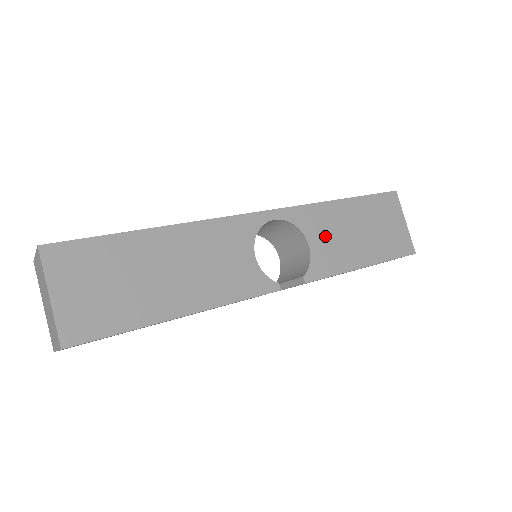
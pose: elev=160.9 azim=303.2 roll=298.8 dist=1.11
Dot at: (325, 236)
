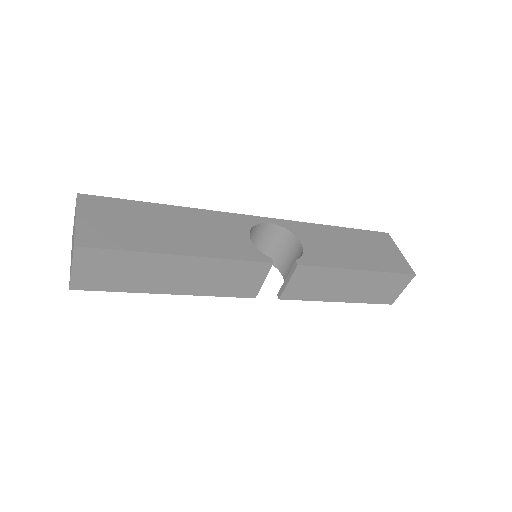
Dot at: (318, 242)
